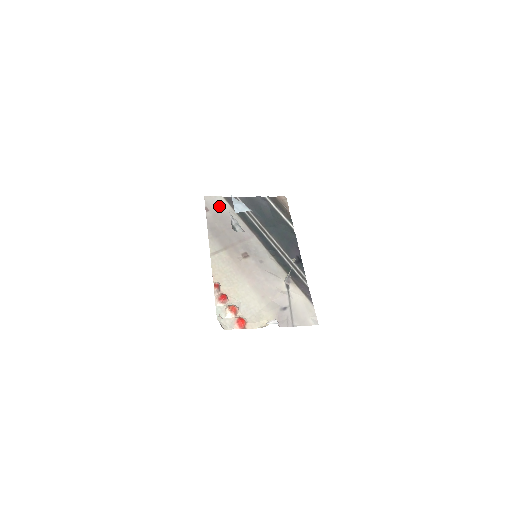
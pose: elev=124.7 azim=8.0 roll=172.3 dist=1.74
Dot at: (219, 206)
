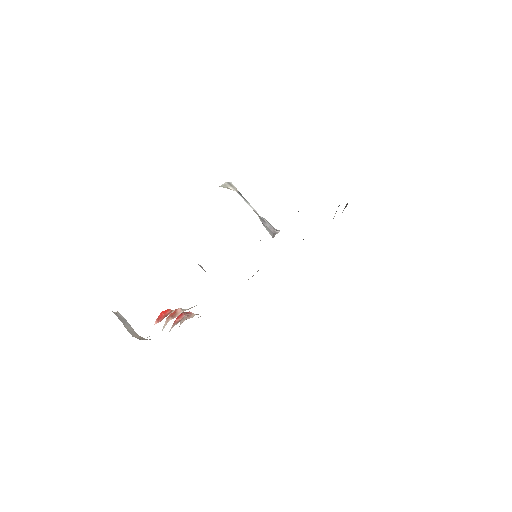
Dot at: occluded
